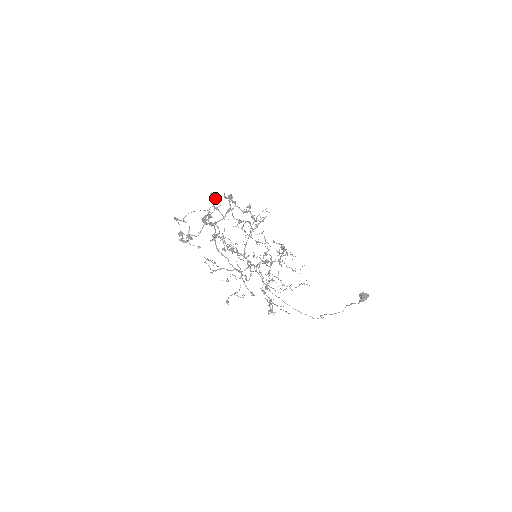
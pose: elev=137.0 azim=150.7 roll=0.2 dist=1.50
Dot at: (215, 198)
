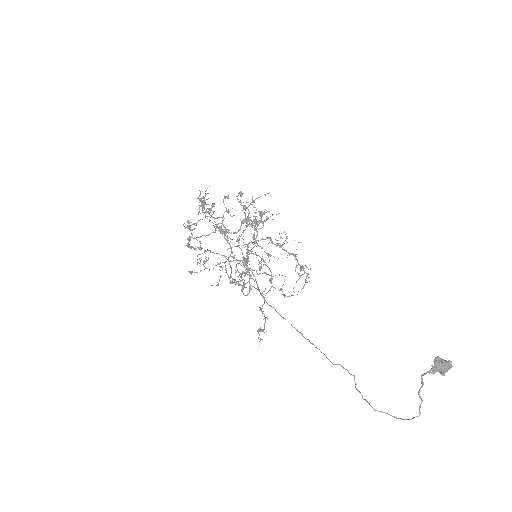
Dot at: (226, 197)
